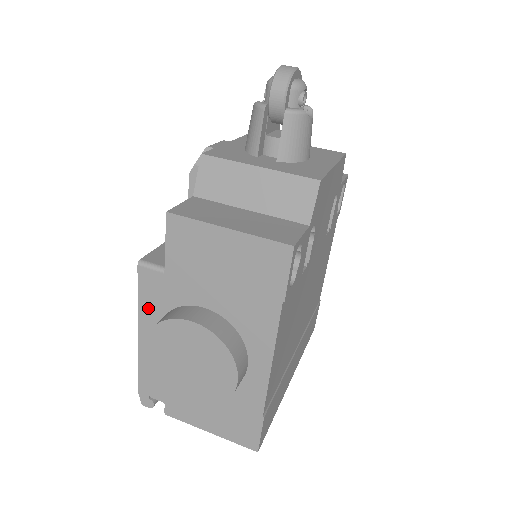
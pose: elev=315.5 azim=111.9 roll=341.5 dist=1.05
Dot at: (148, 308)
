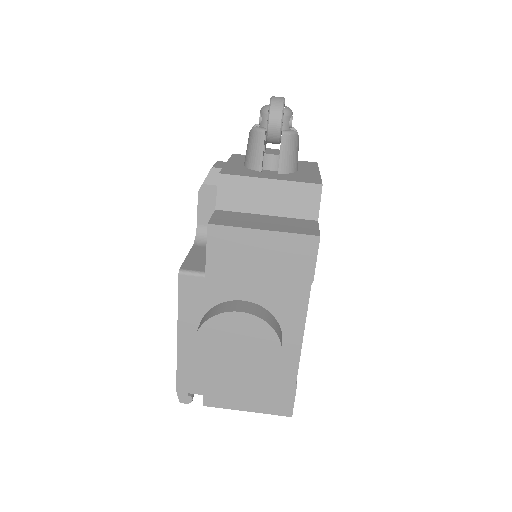
Dot at: (188, 311)
